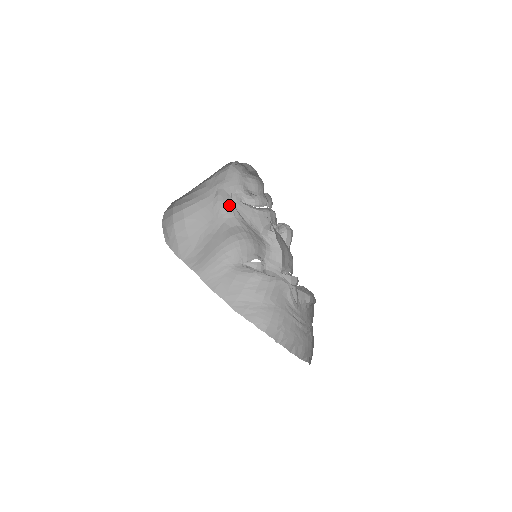
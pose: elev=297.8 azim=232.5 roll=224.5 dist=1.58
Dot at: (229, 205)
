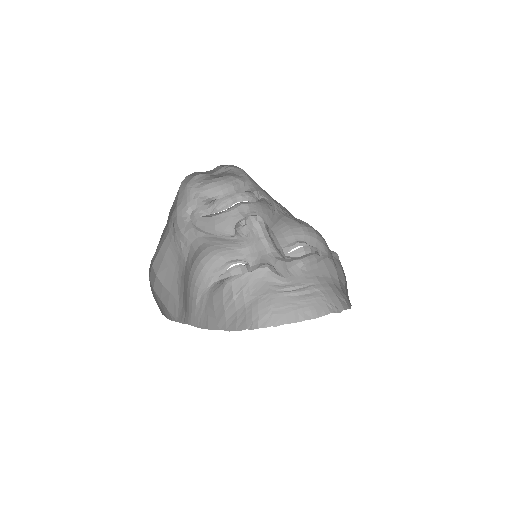
Dot at: (186, 229)
